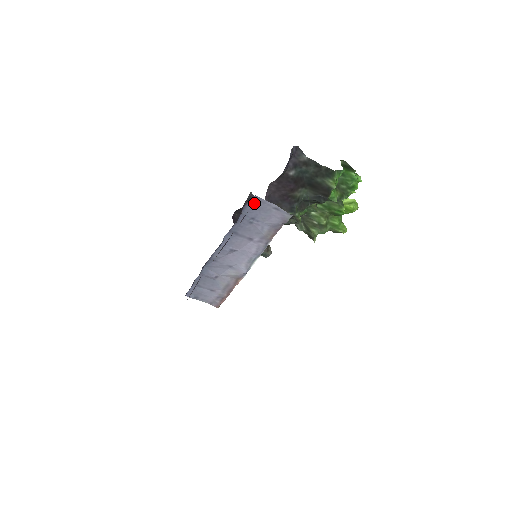
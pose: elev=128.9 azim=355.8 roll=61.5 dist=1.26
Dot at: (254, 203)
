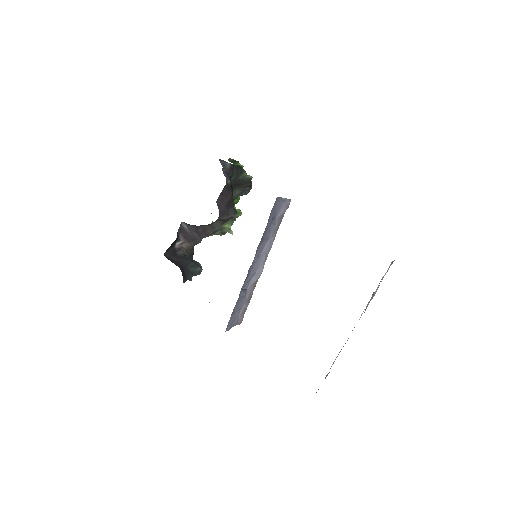
Dot at: (275, 204)
